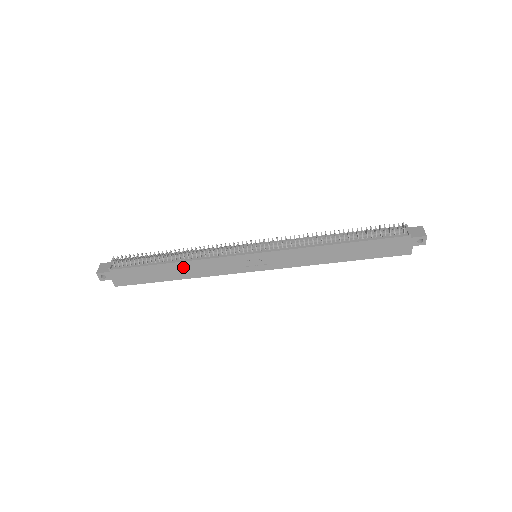
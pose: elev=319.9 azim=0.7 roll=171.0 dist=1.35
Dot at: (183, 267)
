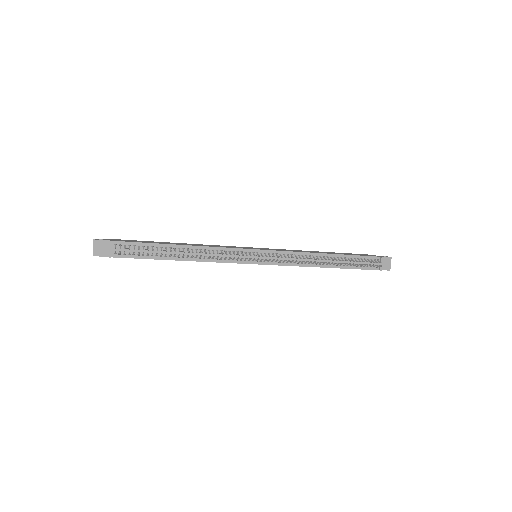
Dot at: occluded
